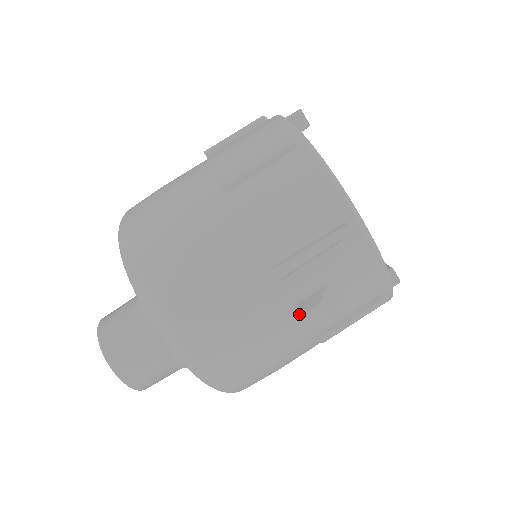
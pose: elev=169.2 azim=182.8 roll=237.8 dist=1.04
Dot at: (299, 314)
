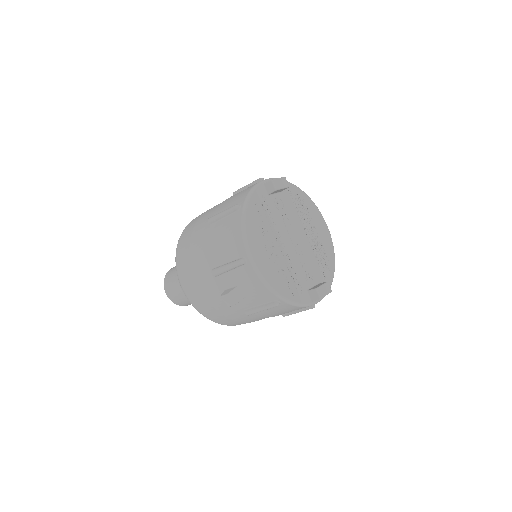
Dot at: occluded
